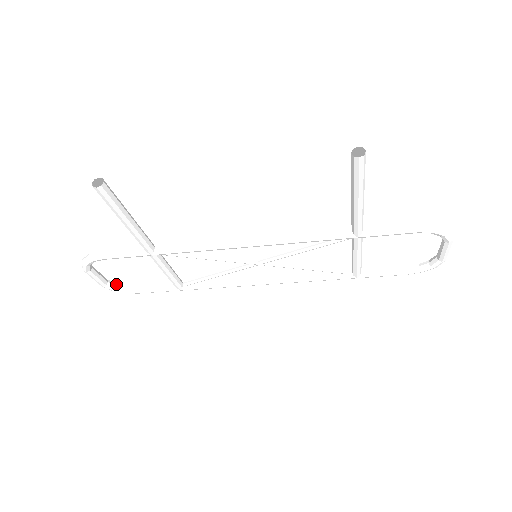
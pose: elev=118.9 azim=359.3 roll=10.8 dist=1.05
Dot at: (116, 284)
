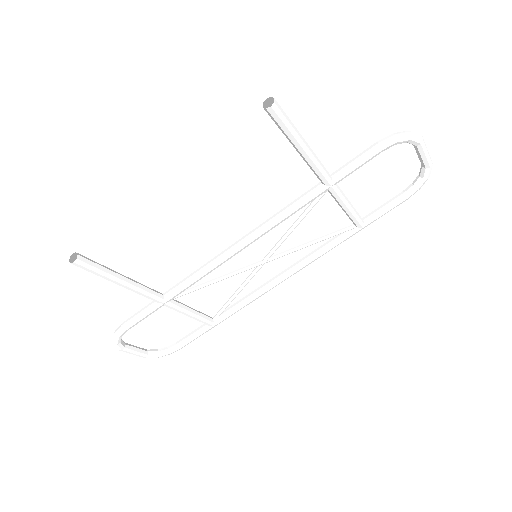
Dot at: (157, 350)
